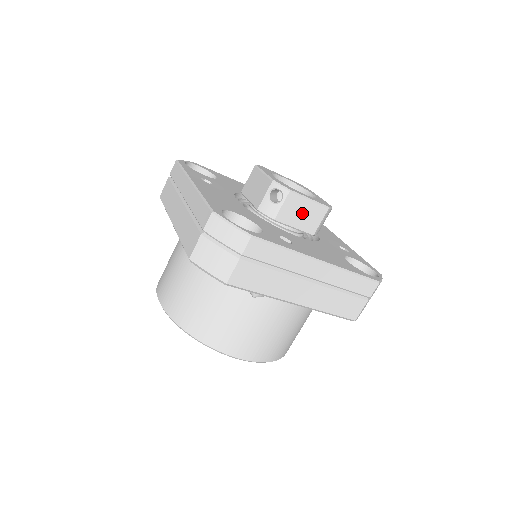
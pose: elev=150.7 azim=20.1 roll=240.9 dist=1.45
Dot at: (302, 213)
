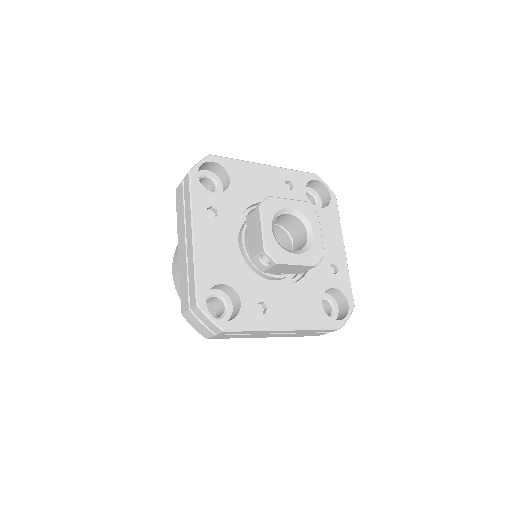
Dot at: (289, 269)
